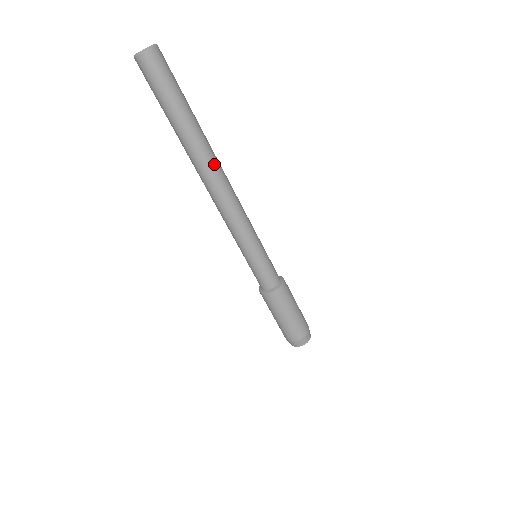
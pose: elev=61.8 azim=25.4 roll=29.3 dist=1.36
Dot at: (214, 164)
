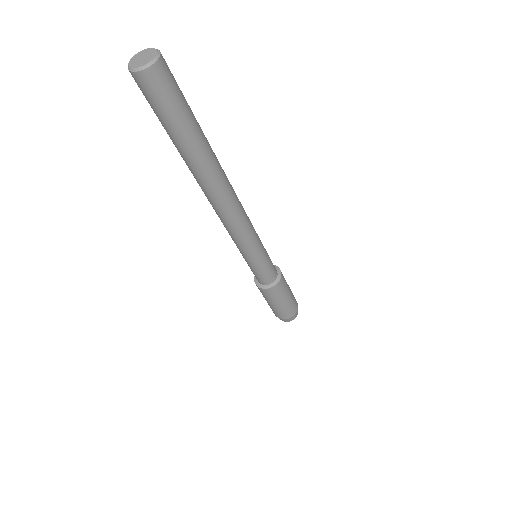
Dot at: (212, 192)
